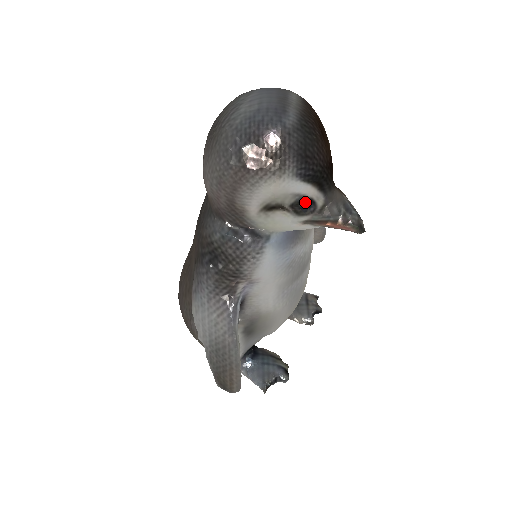
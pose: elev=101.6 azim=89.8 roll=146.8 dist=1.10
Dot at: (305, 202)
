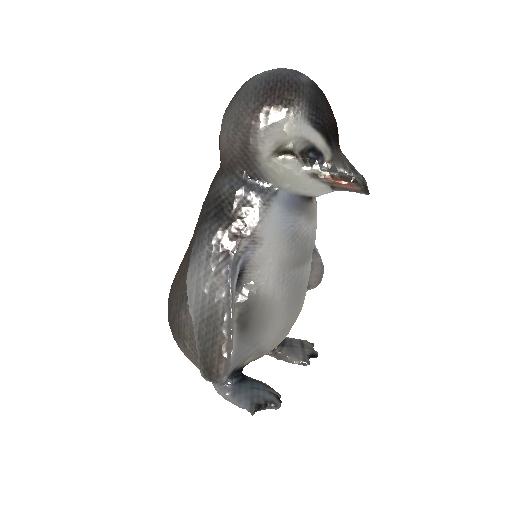
Dot at: (314, 152)
